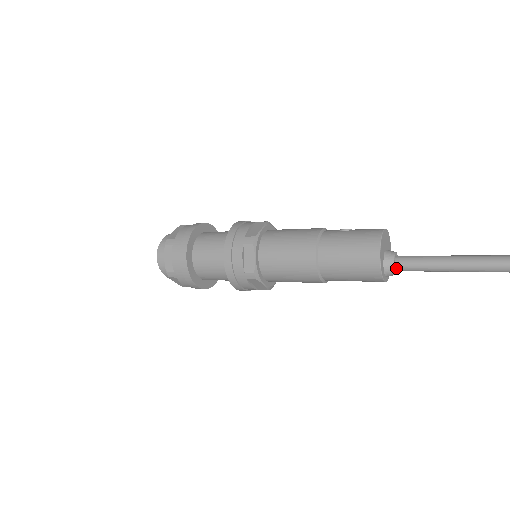
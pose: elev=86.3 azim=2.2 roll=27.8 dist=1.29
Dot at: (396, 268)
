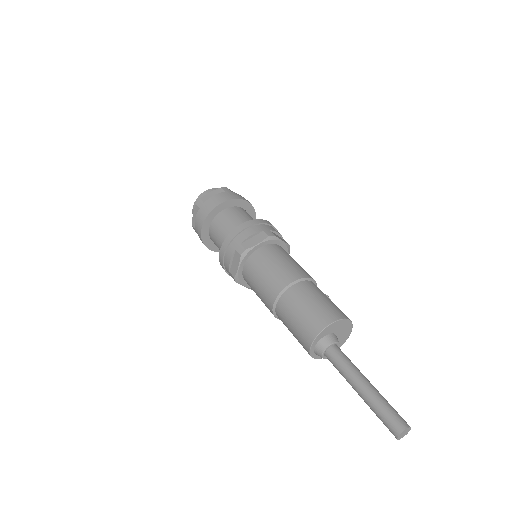
Dot at: (328, 350)
